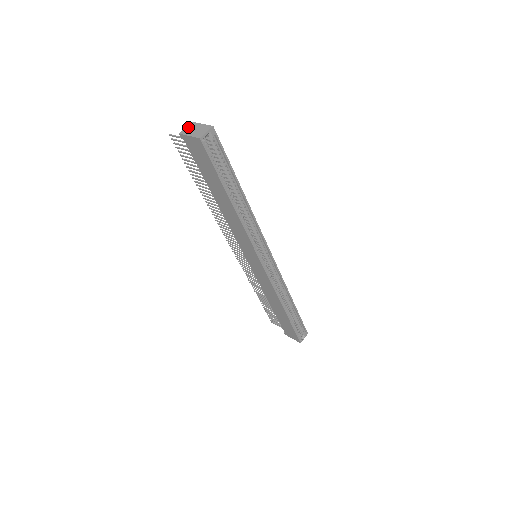
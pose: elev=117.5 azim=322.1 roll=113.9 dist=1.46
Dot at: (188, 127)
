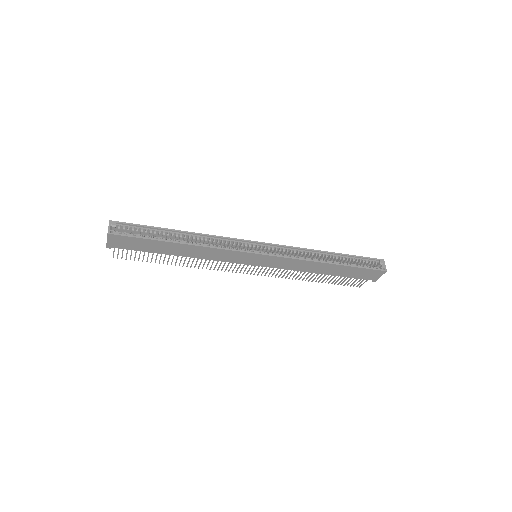
Dot at: occluded
